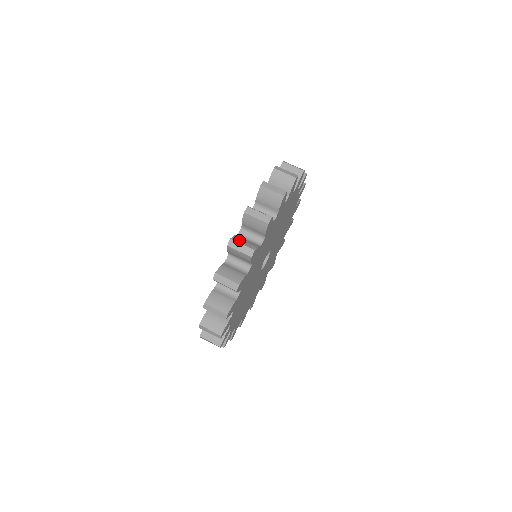
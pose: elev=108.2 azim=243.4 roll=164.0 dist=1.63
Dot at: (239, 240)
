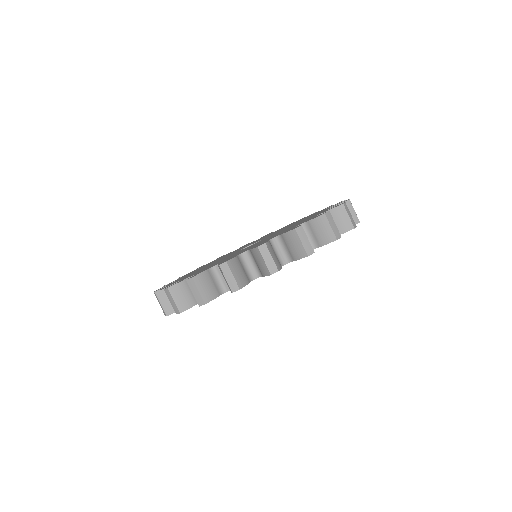
Dot at: (234, 267)
